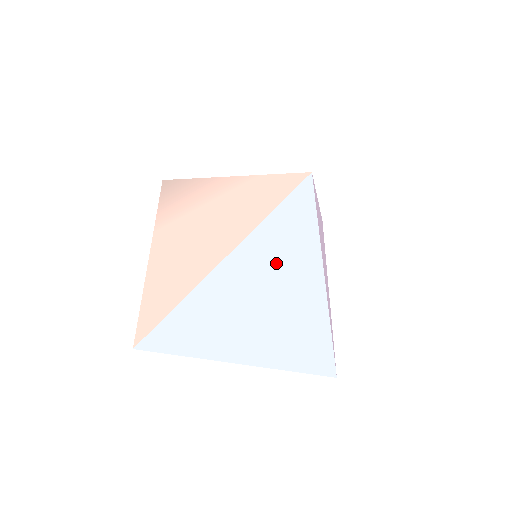
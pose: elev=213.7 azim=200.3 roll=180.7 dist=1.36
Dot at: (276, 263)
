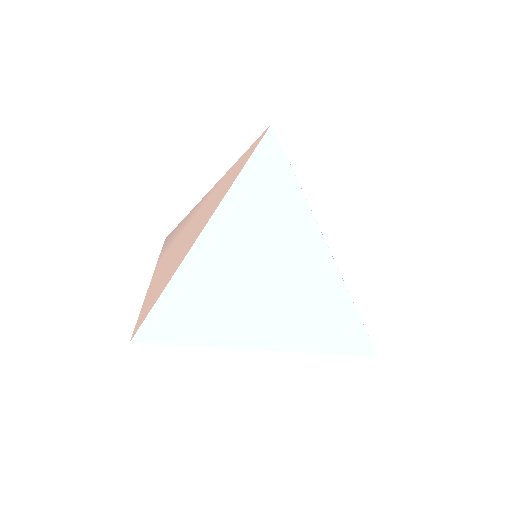
Dot at: (263, 218)
